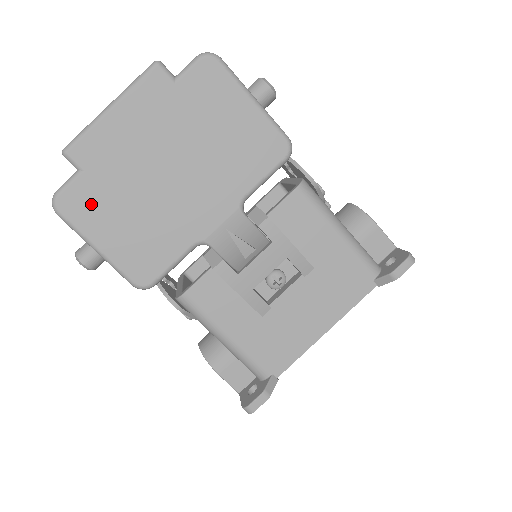
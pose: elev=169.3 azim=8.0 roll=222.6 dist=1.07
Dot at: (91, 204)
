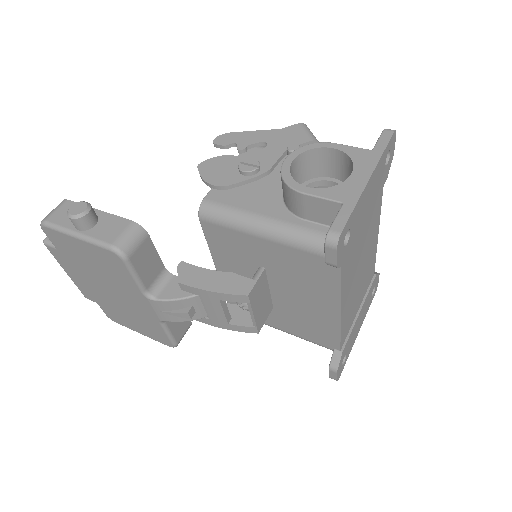
Dot at: (116, 316)
